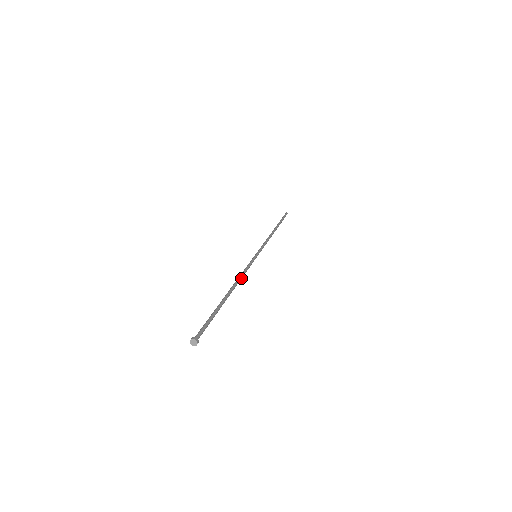
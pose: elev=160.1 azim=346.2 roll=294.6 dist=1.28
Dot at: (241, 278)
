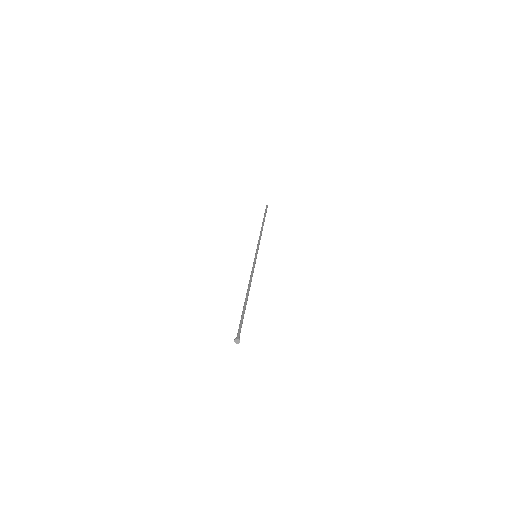
Dot at: (251, 279)
